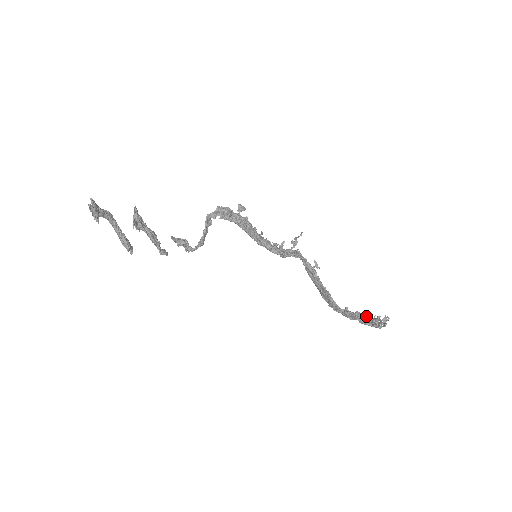
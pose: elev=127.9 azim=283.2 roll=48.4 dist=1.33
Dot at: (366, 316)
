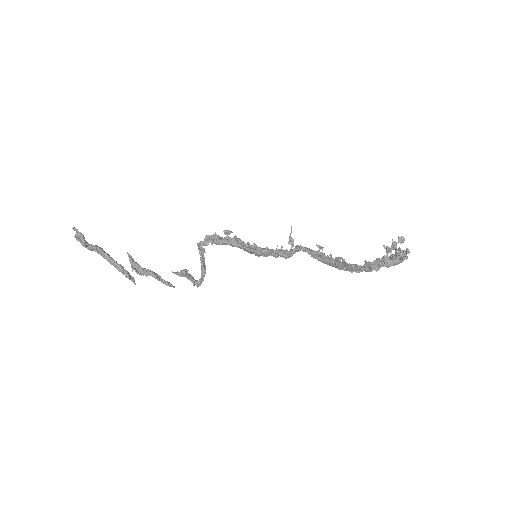
Dot at: (388, 258)
